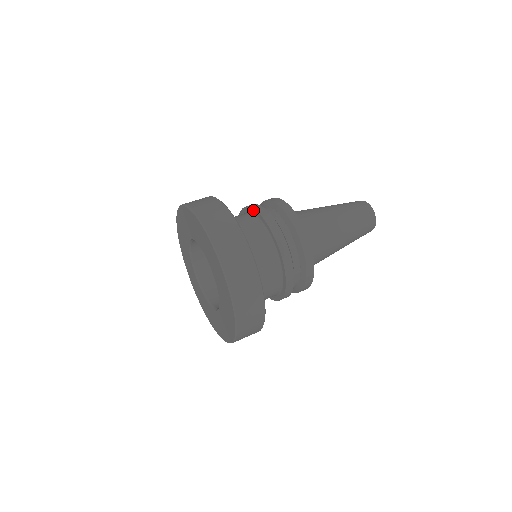
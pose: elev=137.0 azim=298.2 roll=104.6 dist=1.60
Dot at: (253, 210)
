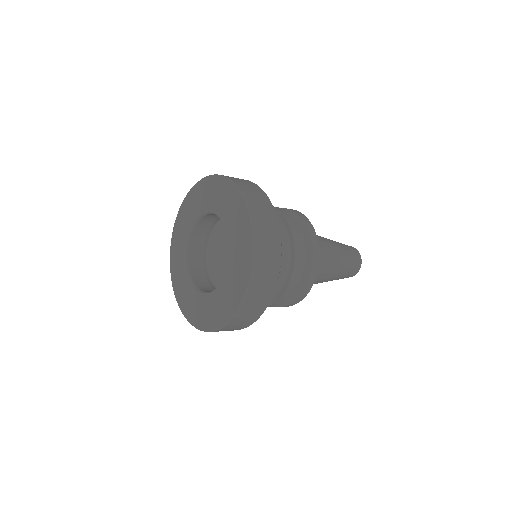
Dot at: occluded
